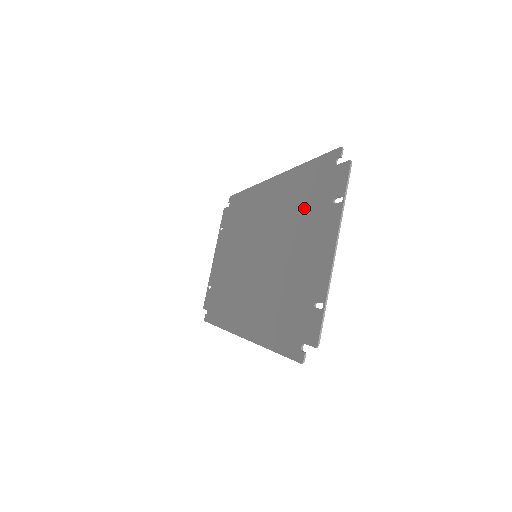
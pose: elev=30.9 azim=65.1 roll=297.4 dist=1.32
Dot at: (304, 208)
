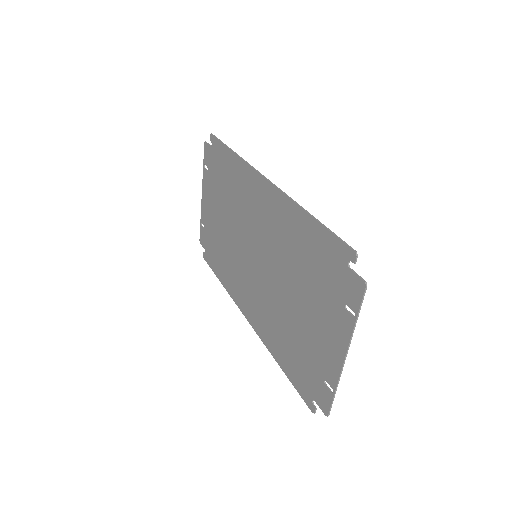
Dot at: (310, 272)
